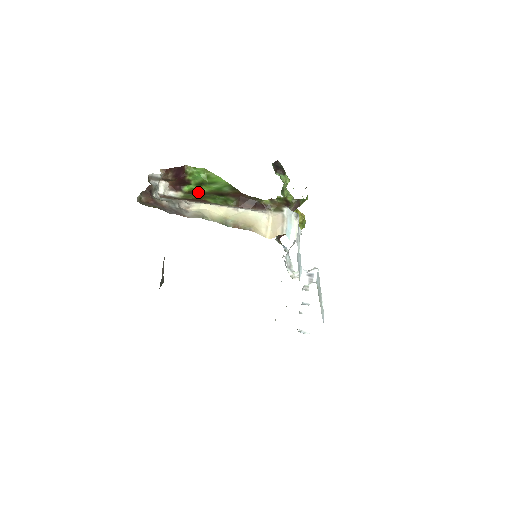
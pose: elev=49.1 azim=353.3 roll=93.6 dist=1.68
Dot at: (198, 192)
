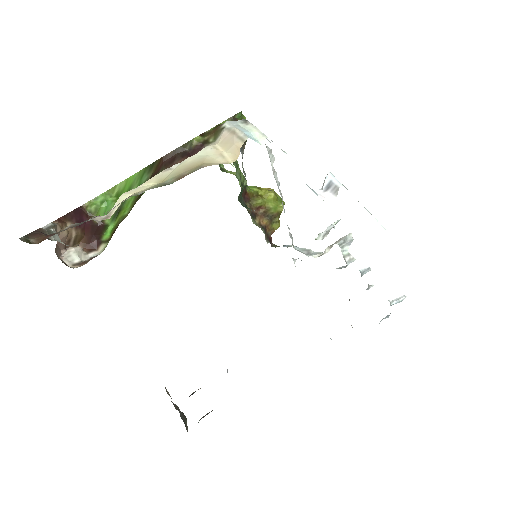
Dot at: (120, 222)
